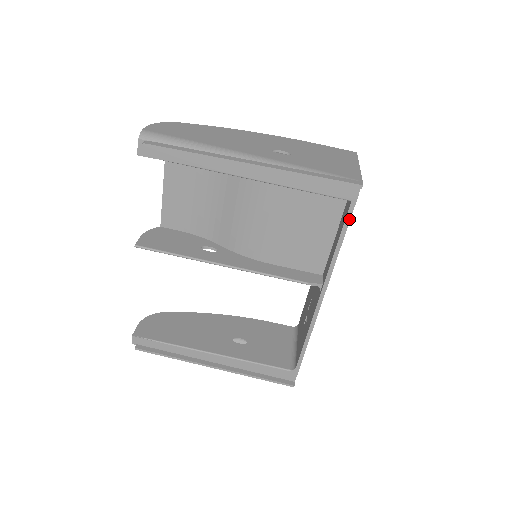
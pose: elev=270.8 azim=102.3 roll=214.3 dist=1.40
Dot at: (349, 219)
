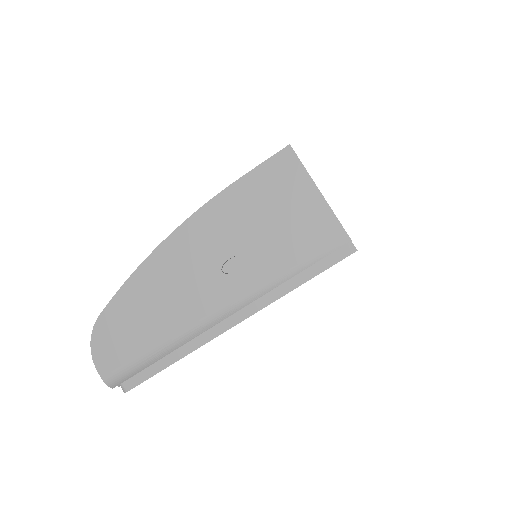
Dot at: occluded
